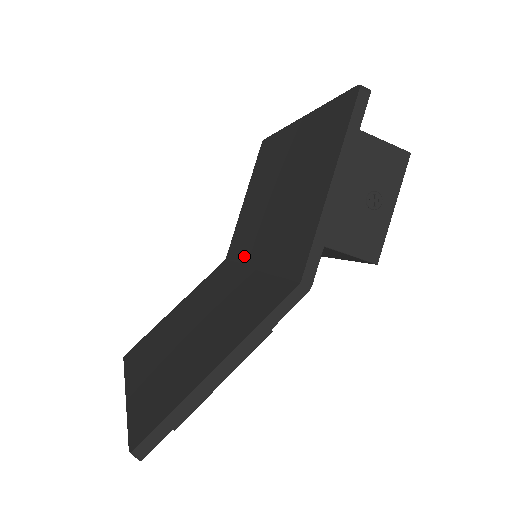
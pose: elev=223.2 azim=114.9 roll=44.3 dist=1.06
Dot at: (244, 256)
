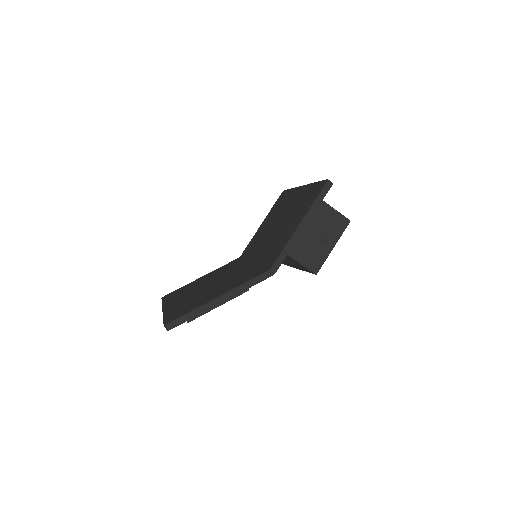
Dot at: (250, 256)
